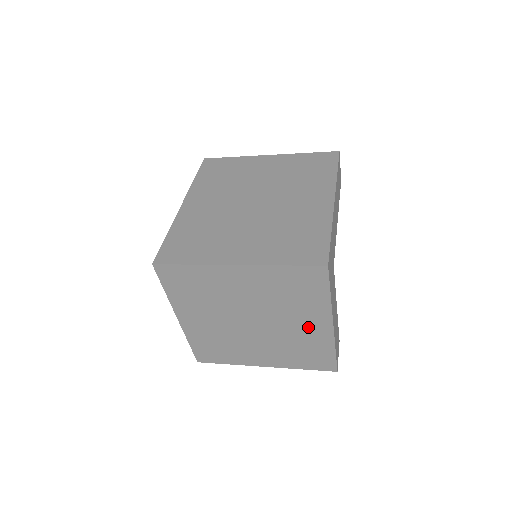
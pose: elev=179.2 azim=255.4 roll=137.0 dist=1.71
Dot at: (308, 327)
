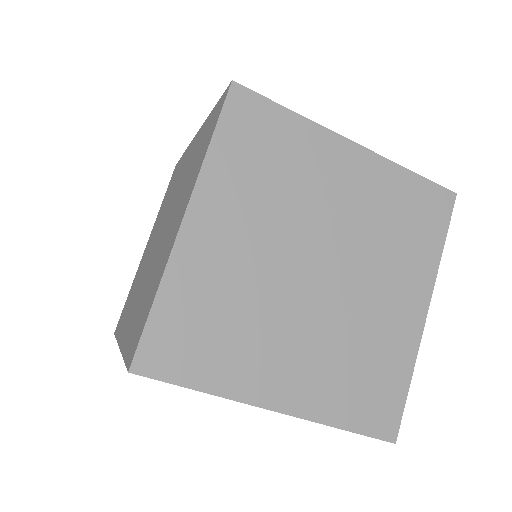
Dot at: (394, 307)
